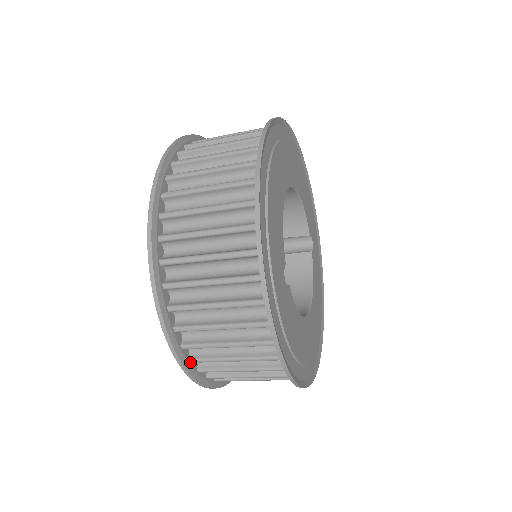
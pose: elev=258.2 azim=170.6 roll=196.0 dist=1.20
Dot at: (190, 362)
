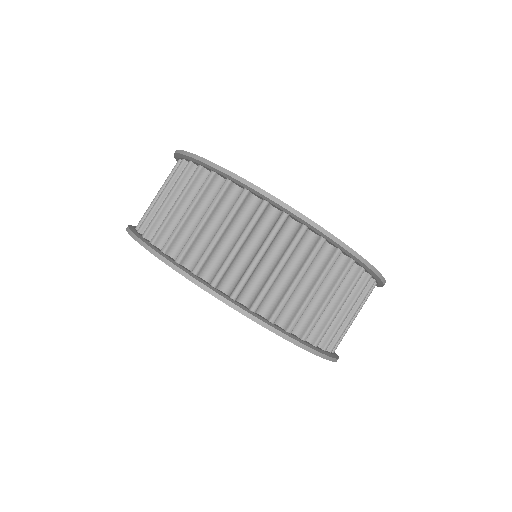
Dot at: (331, 353)
